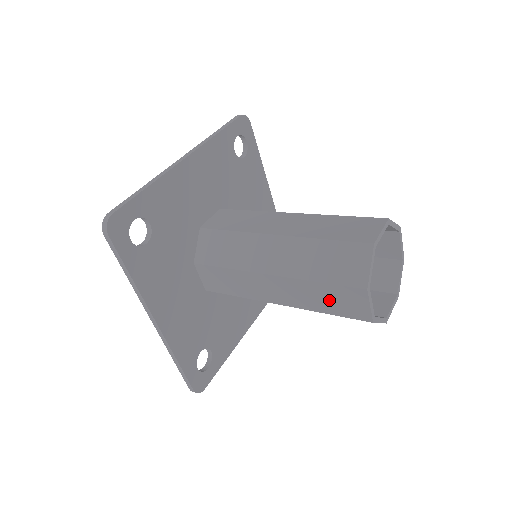
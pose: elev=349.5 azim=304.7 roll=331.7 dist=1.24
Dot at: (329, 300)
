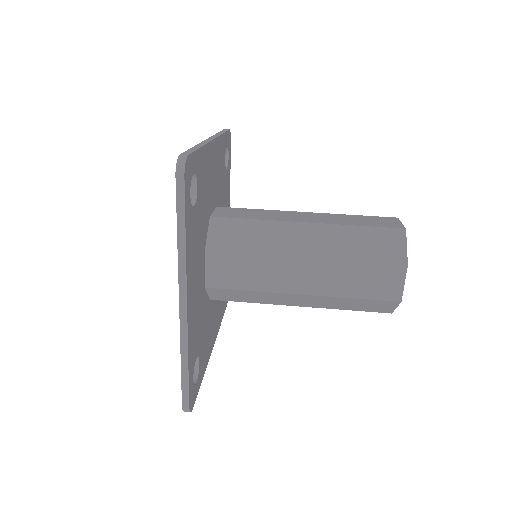
Dot at: occluded
